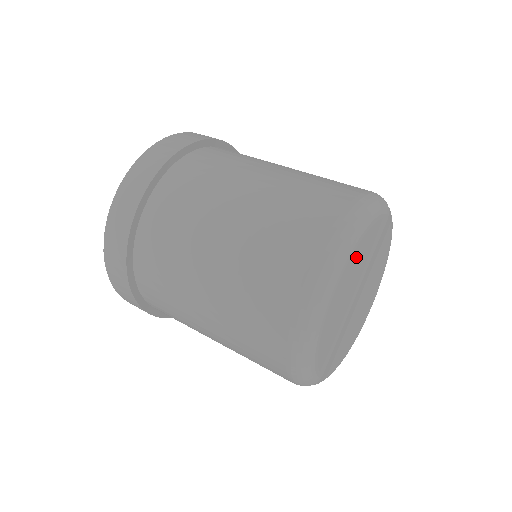
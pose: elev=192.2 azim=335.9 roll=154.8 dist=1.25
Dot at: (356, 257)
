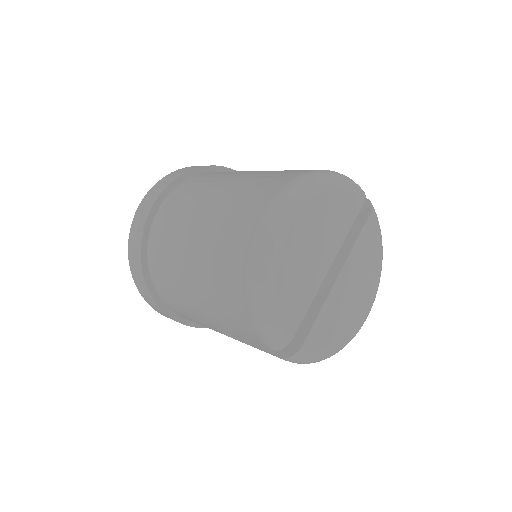
Dot at: (319, 211)
